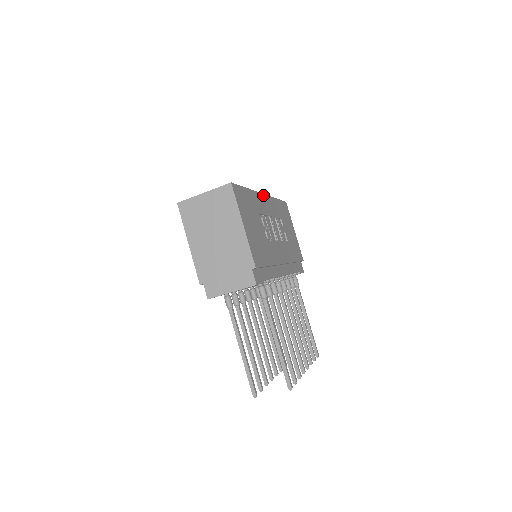
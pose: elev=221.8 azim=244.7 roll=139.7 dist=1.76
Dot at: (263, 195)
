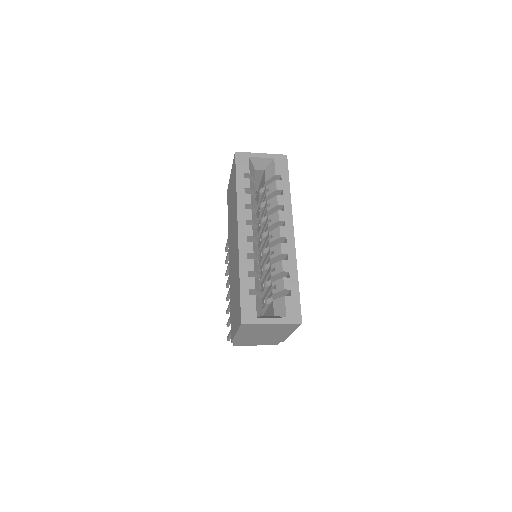
Dot at: occluded
